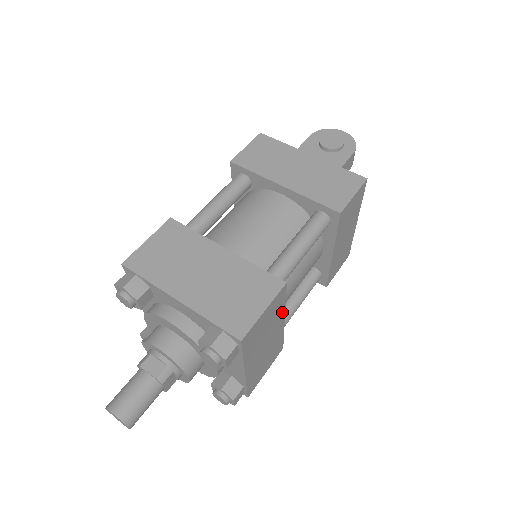
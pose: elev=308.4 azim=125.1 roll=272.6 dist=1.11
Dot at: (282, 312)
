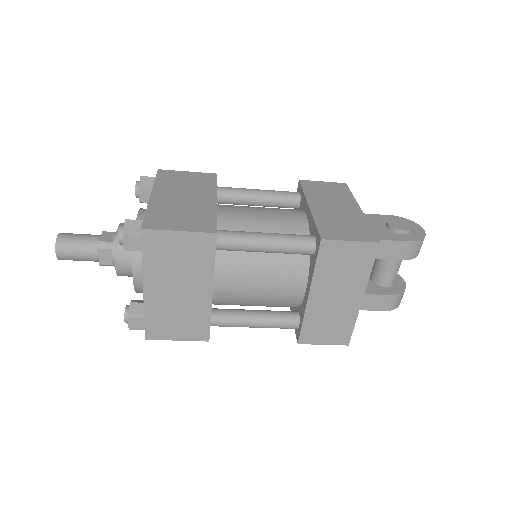
Dot at: (209, 273)
